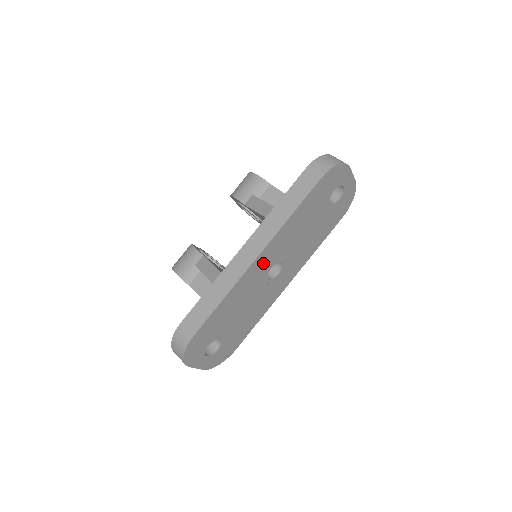
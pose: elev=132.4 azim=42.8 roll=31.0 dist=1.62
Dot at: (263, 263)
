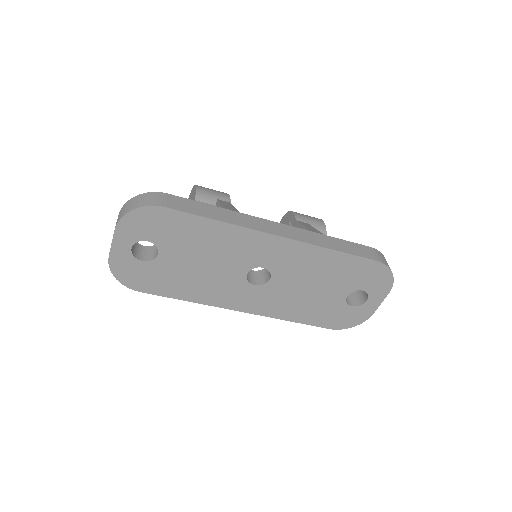
Dot at: (270, 250)
